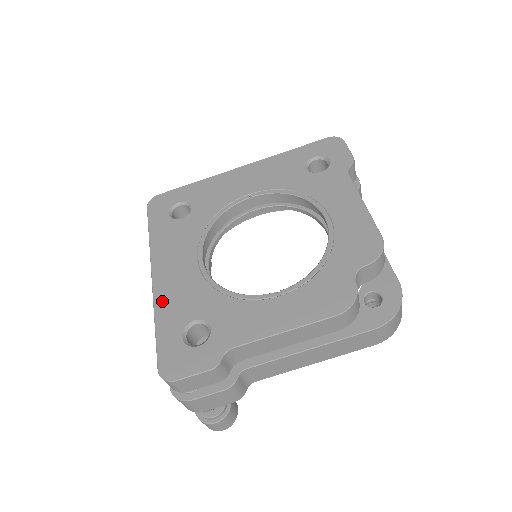
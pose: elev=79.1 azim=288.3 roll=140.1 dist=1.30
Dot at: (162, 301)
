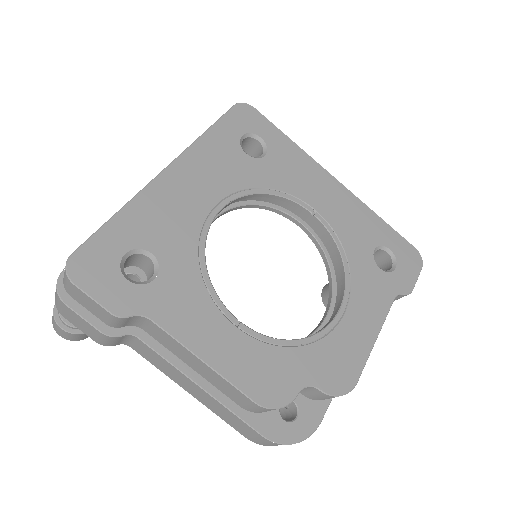
Dot at: (148, 200)
